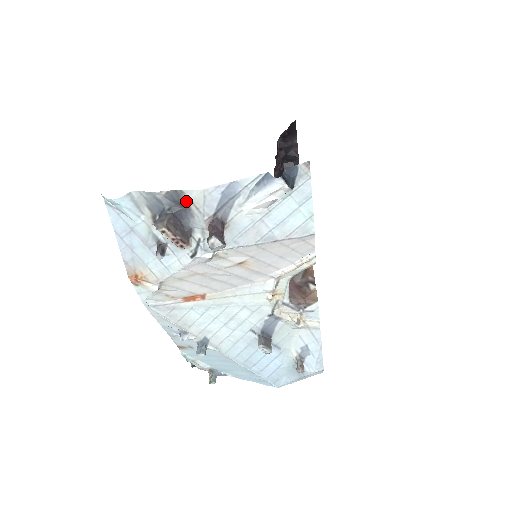
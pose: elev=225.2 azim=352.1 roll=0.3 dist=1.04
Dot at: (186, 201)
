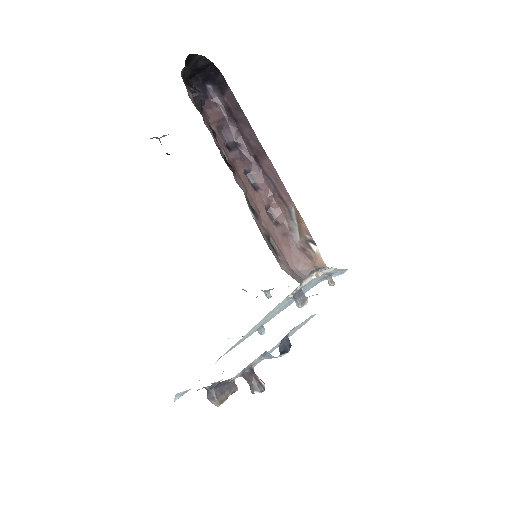
Dot at: (218, 383)
